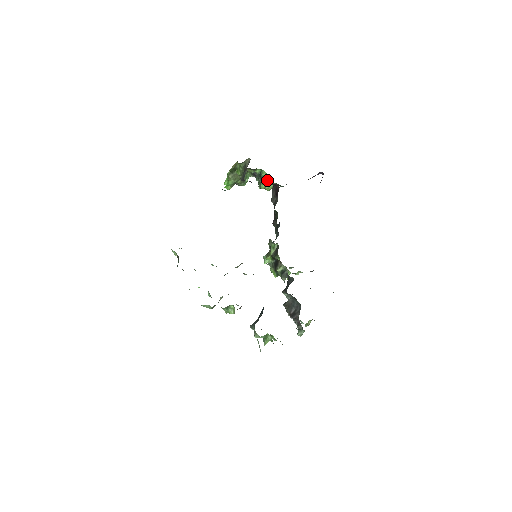
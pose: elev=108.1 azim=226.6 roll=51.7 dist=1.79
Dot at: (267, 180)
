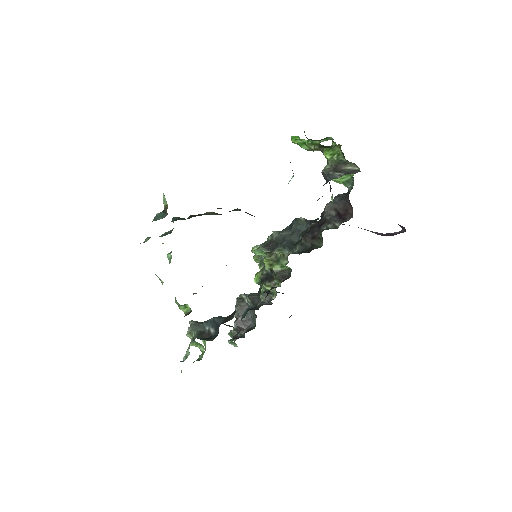
Dot at: (346, 179)
